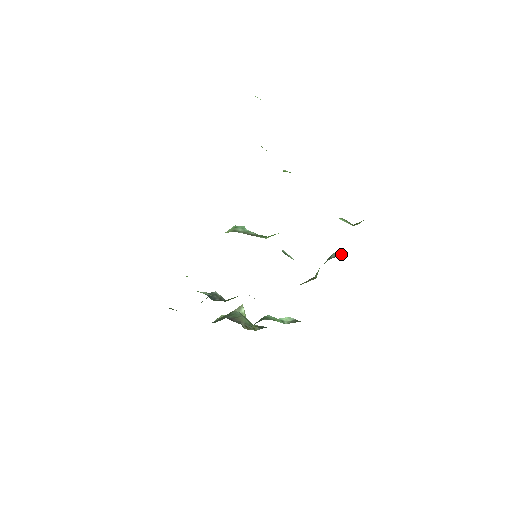
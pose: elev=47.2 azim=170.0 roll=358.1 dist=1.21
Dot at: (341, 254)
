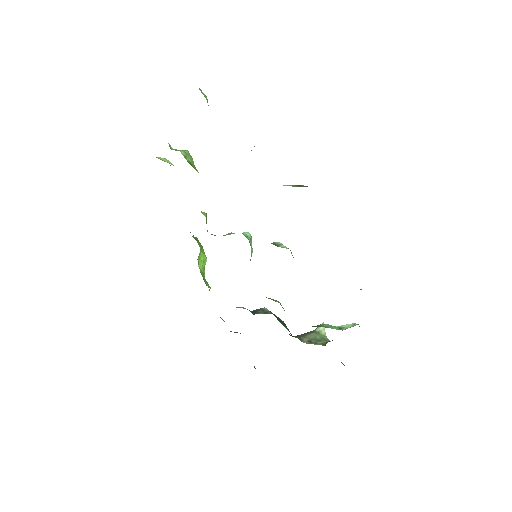
Dot at: occluded
